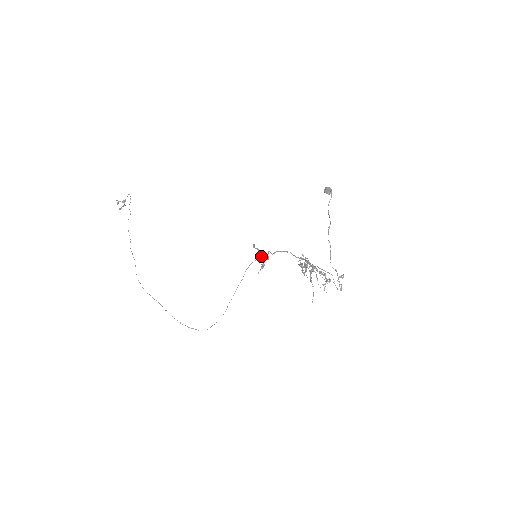
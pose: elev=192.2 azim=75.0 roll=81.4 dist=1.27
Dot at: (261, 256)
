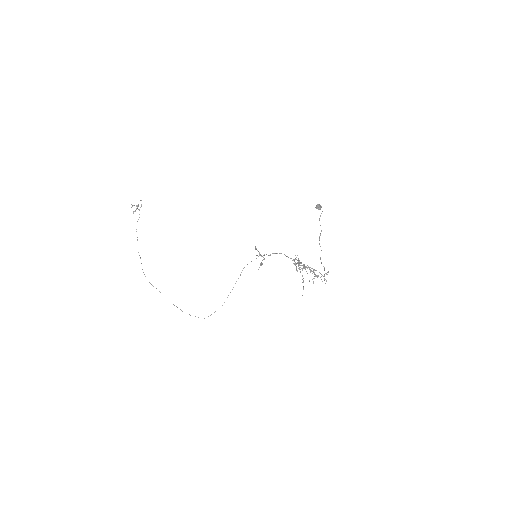
Dot at: occluded
